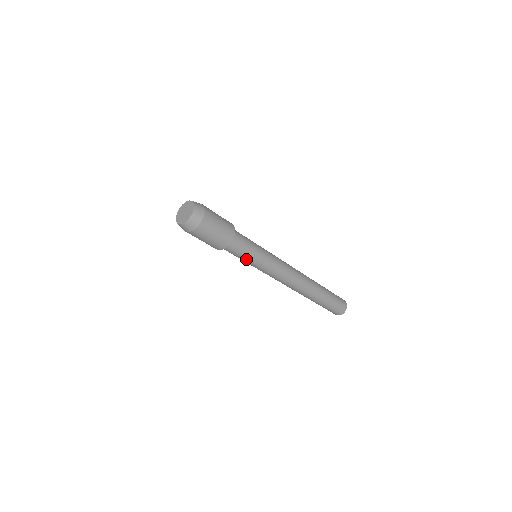
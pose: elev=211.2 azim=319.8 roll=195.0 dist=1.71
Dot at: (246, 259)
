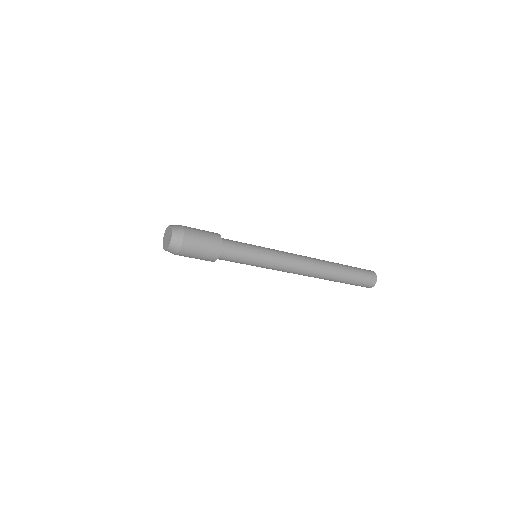
Dot at: (243, 263)
